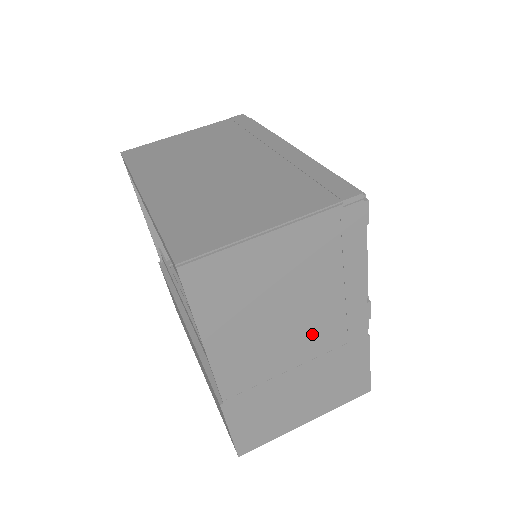
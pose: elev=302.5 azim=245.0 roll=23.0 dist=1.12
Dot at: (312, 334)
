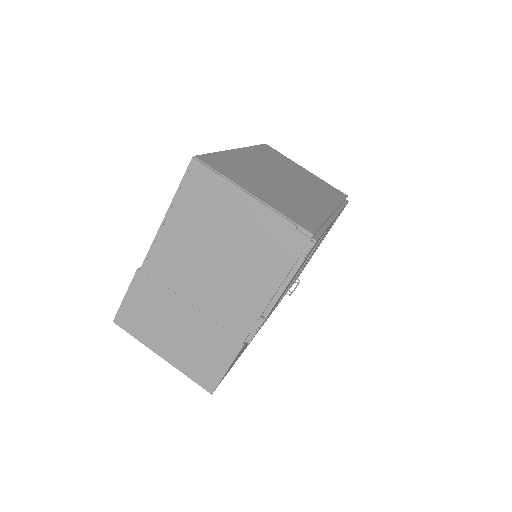
Dot at: (216, 293)
